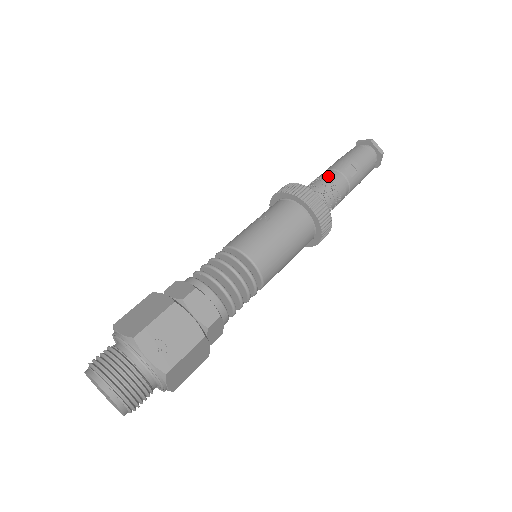
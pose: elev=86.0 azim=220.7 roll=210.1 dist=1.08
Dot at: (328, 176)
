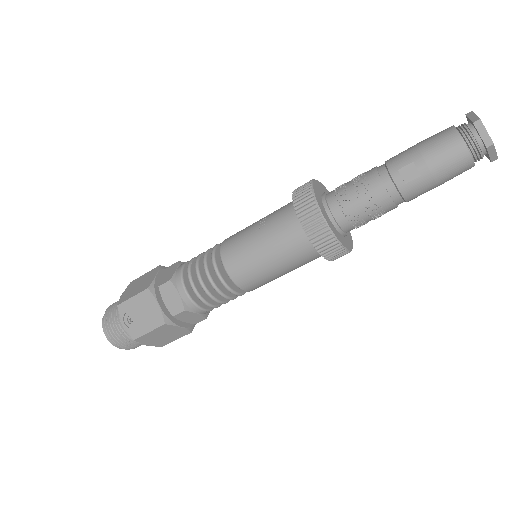
Dot at: (369, 177)
